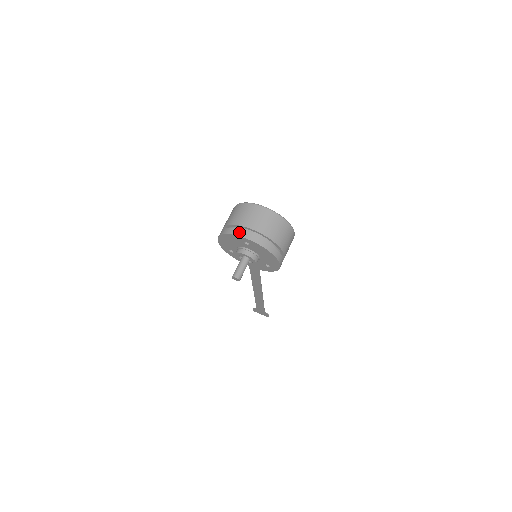
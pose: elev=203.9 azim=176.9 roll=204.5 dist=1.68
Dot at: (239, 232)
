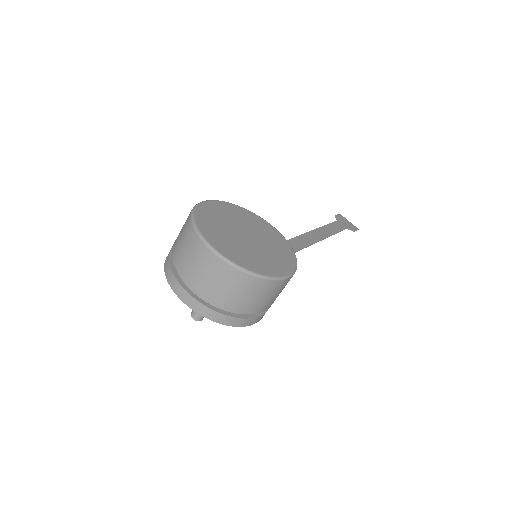
Dot at: (174, 284)
